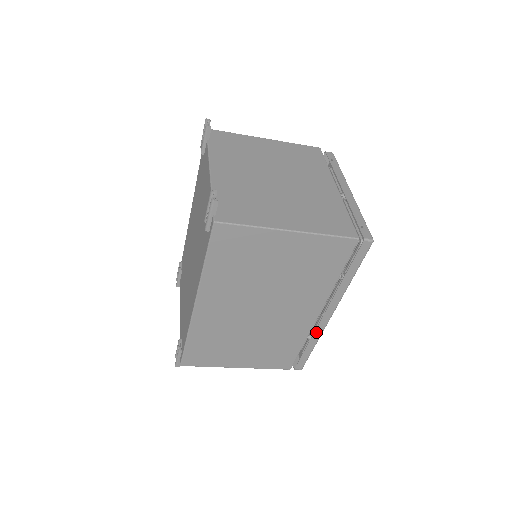
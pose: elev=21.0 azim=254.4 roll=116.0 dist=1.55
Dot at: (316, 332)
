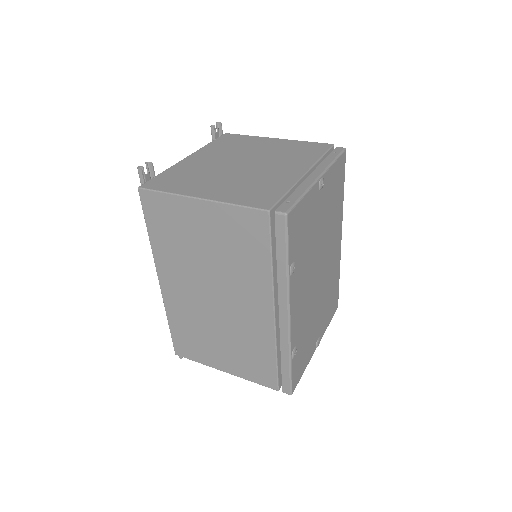
Dot at: (282, 340)
